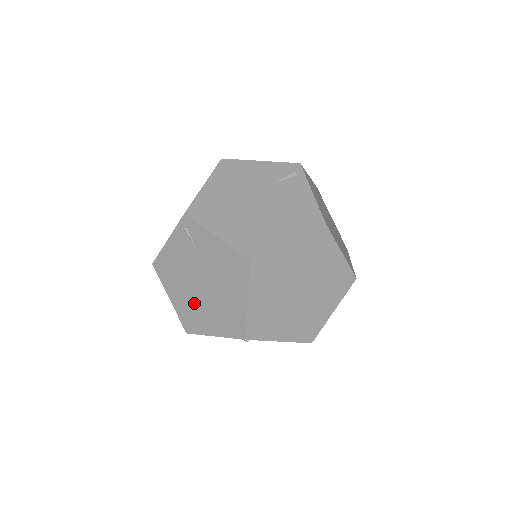
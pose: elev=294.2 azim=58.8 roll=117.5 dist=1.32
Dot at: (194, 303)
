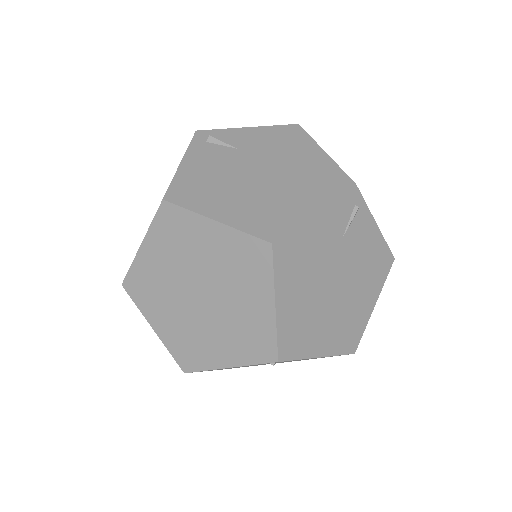
Dot at: occluded
